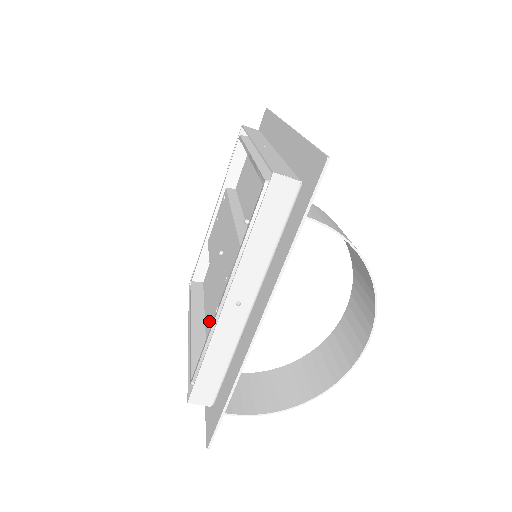
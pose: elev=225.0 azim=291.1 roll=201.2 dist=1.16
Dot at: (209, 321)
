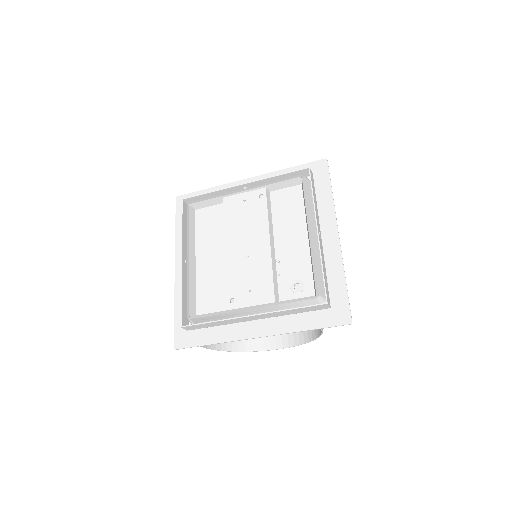
Dot at: (204, 270)
